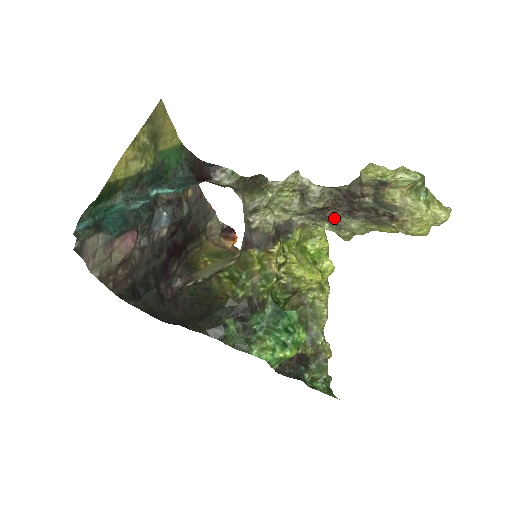
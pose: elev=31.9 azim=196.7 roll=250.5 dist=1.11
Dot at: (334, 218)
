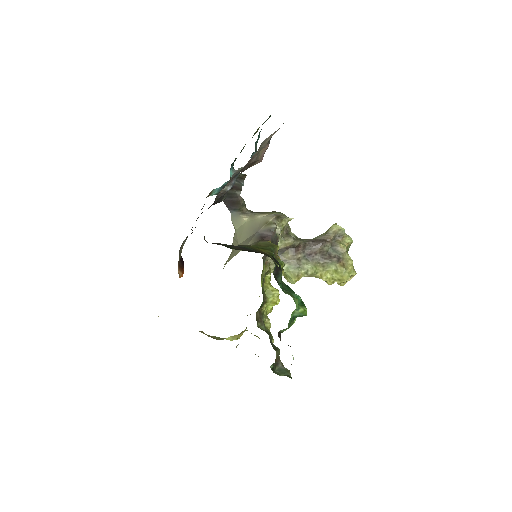
Dot at: (297, 259)
